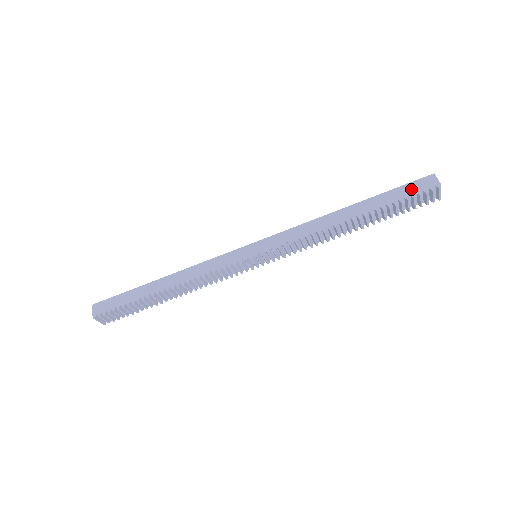
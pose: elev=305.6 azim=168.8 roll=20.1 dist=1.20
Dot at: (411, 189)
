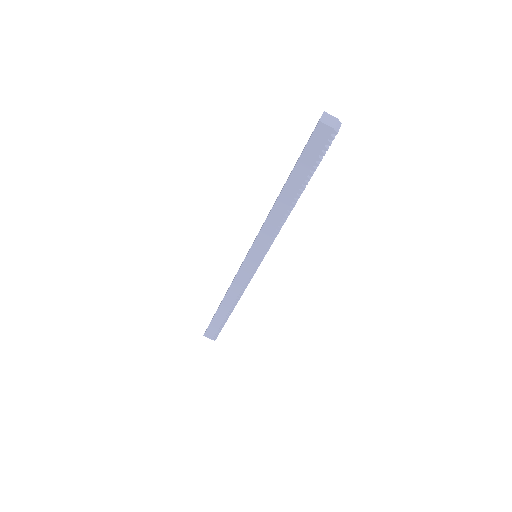
Dot at: (314, 149)
